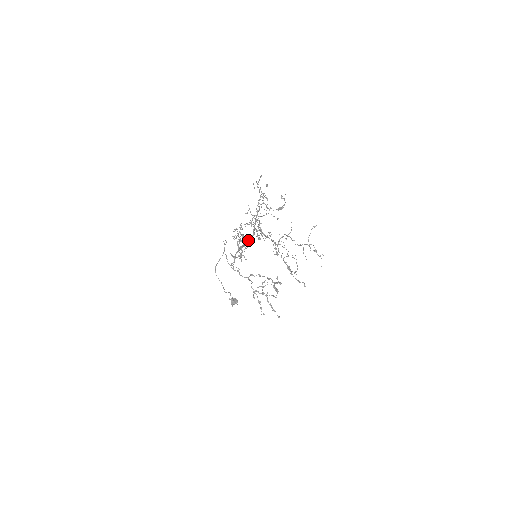
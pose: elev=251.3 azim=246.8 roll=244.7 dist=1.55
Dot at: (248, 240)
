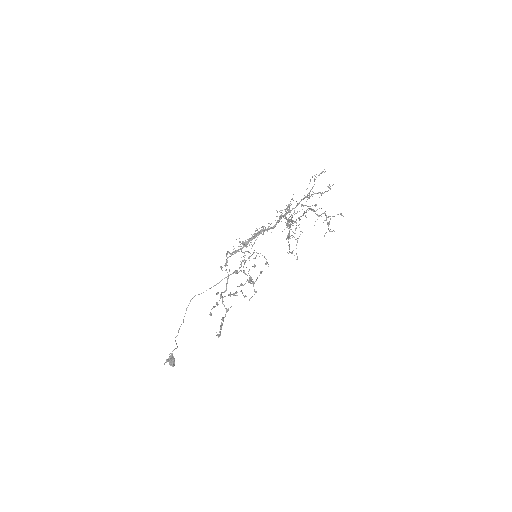
Dot at: (263, 234)
